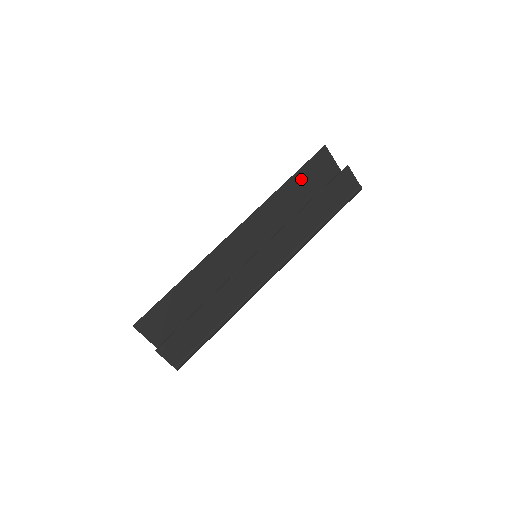
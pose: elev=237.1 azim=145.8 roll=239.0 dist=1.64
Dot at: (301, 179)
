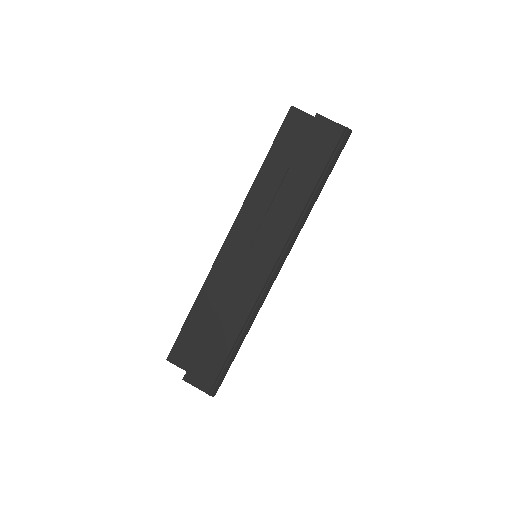
Dot at: (278, 155)
